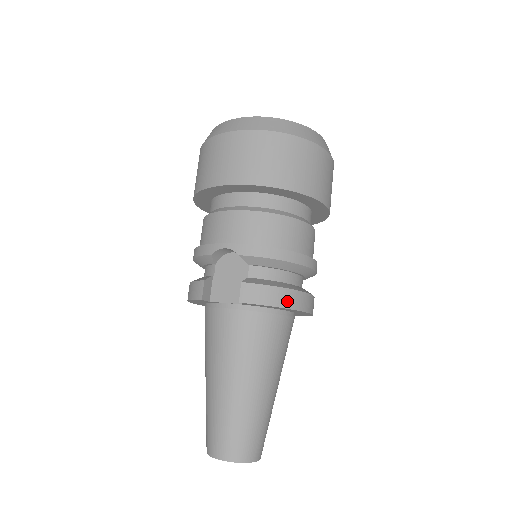
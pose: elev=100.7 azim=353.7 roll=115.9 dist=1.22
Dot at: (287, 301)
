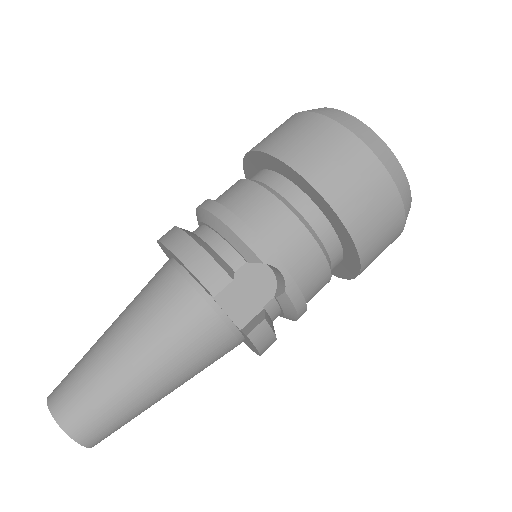
Dot at: occluded
